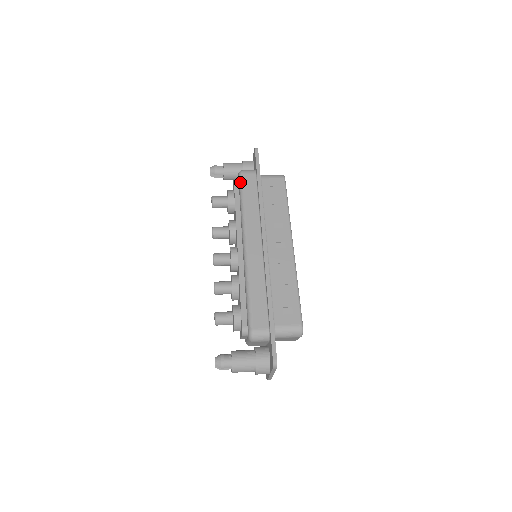
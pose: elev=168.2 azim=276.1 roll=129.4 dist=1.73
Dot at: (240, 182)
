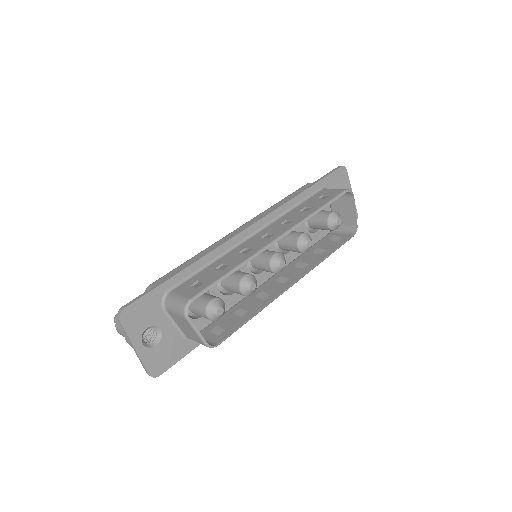
Dot at: occluded
